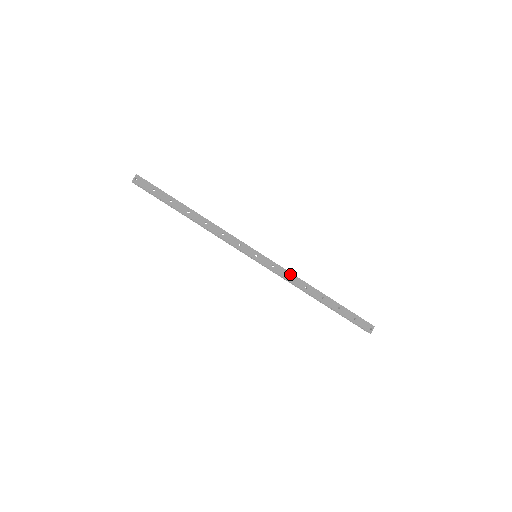
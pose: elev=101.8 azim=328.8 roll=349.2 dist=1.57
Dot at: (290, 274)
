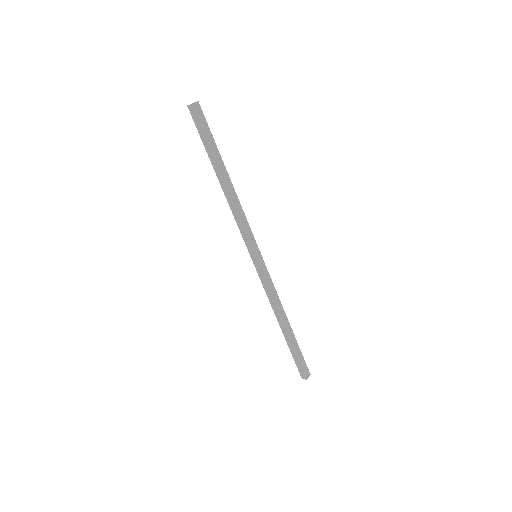
Dot at: (275, 290)
